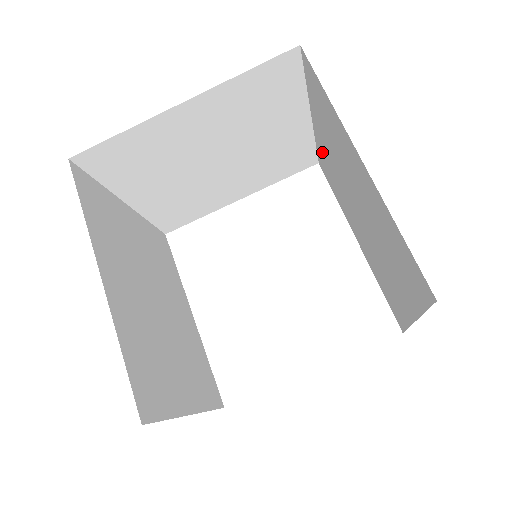
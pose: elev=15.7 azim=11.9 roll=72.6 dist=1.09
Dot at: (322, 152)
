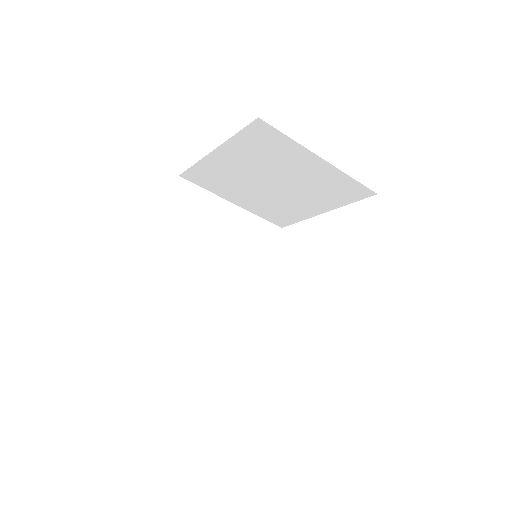
Dot at: occluded
